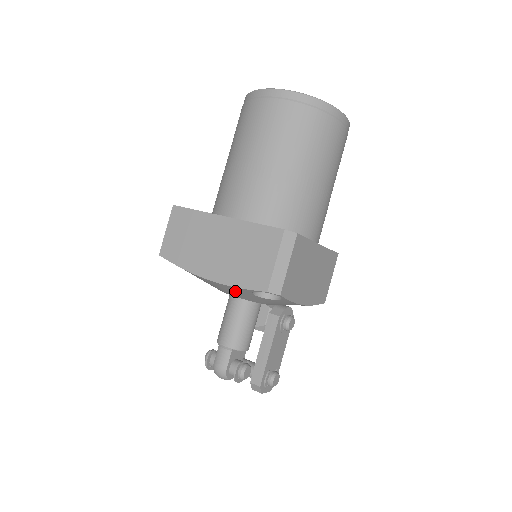
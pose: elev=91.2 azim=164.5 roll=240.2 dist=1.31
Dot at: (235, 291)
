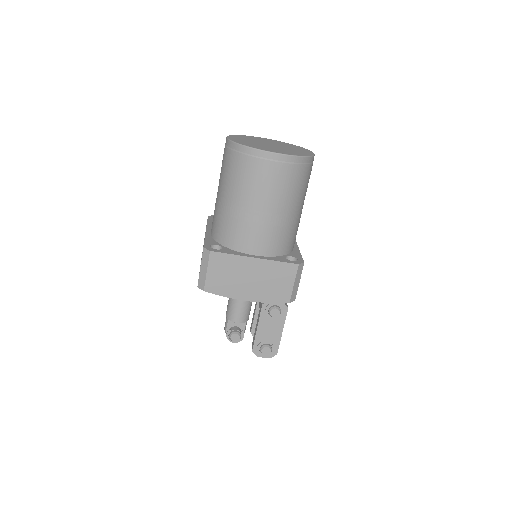
Dot at: occluded
